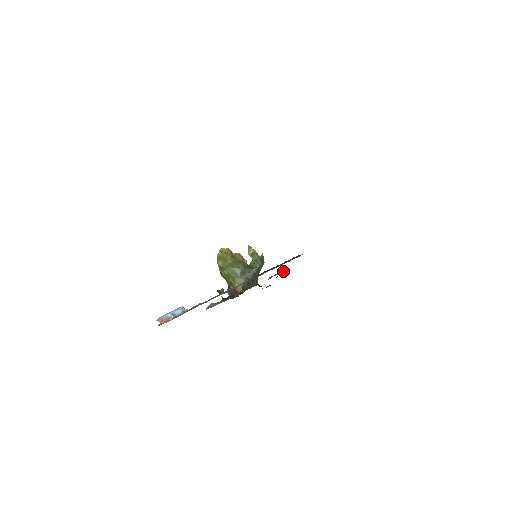
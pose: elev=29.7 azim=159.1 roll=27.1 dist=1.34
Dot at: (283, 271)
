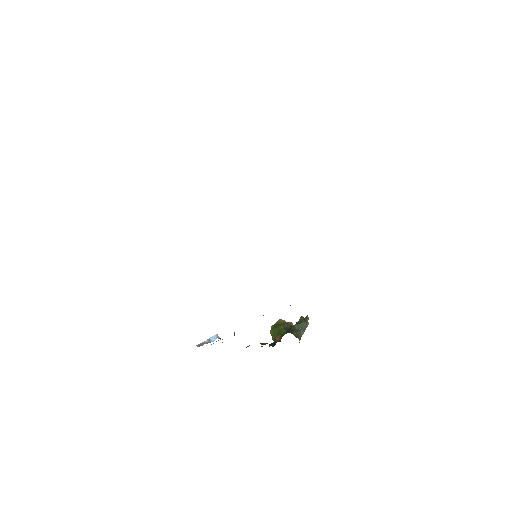
Dot at: occluded
